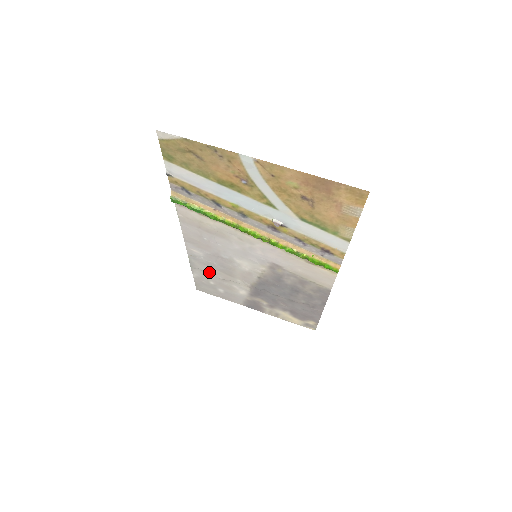
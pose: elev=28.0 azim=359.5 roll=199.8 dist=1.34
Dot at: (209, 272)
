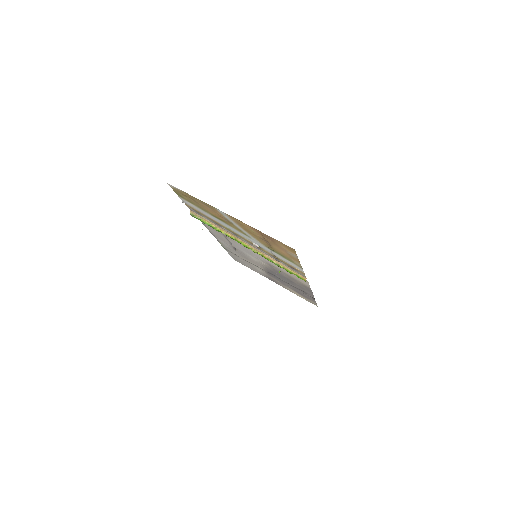
Dot at: (235, 254)
